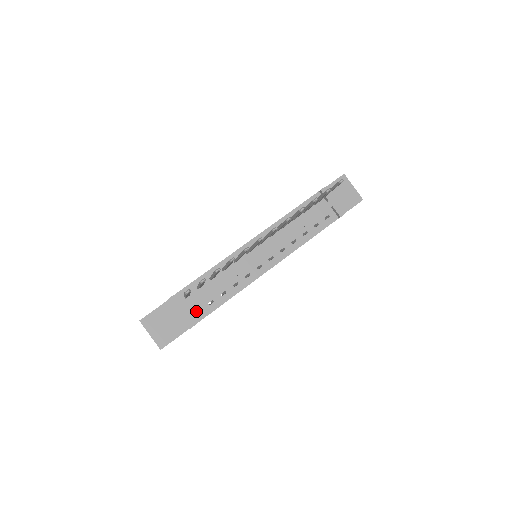
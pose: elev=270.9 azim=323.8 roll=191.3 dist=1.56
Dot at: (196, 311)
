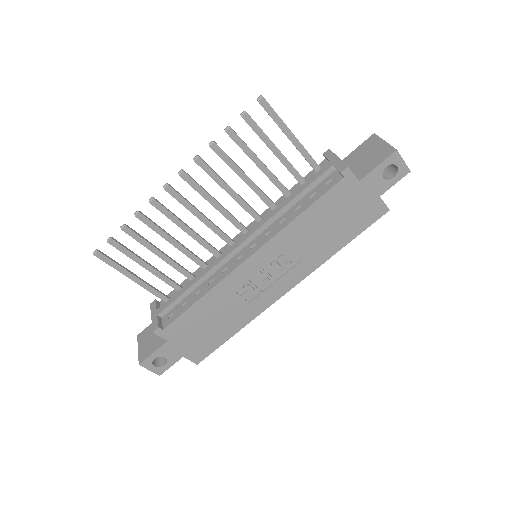
Dot at: (169, 315)
